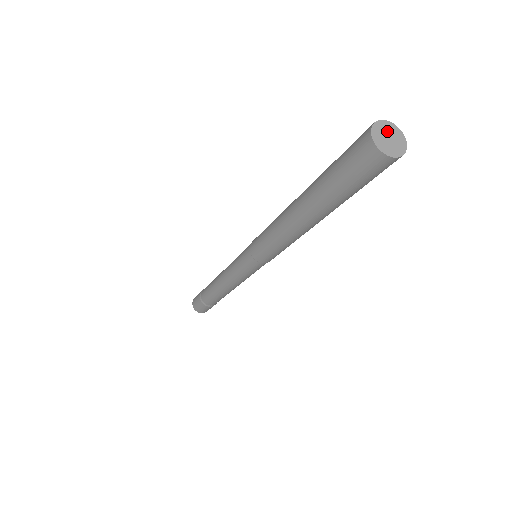
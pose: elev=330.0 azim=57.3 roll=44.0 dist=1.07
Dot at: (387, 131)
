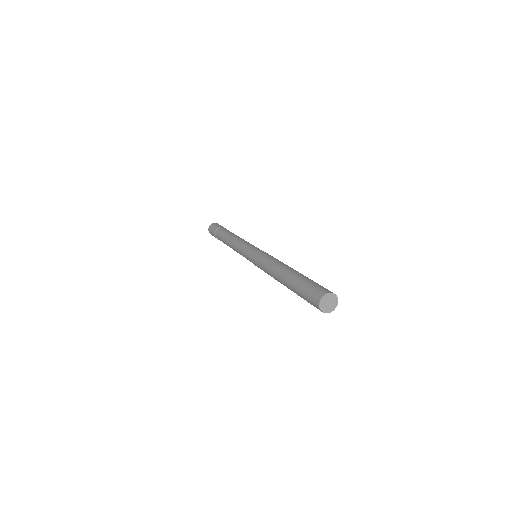
Dot at: (330, 299)
